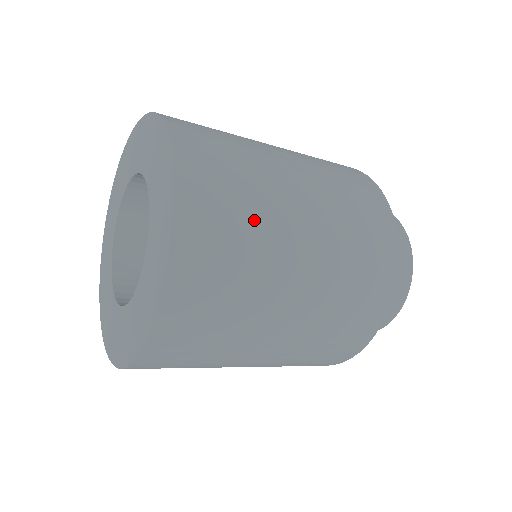
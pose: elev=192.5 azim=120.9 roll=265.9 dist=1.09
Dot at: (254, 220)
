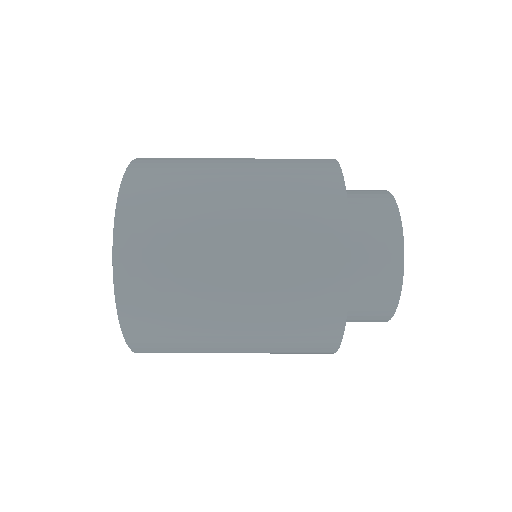
Dot at: (186, 188)
